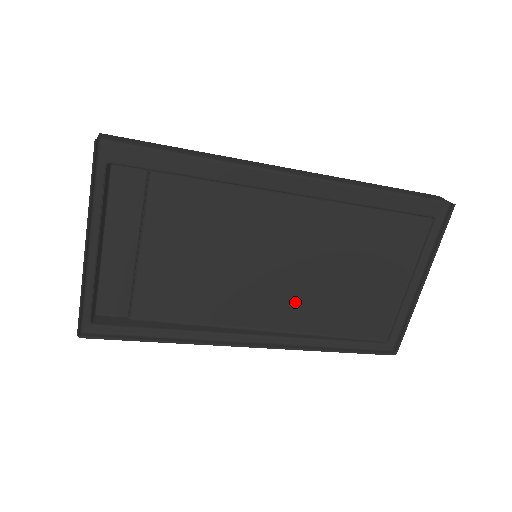
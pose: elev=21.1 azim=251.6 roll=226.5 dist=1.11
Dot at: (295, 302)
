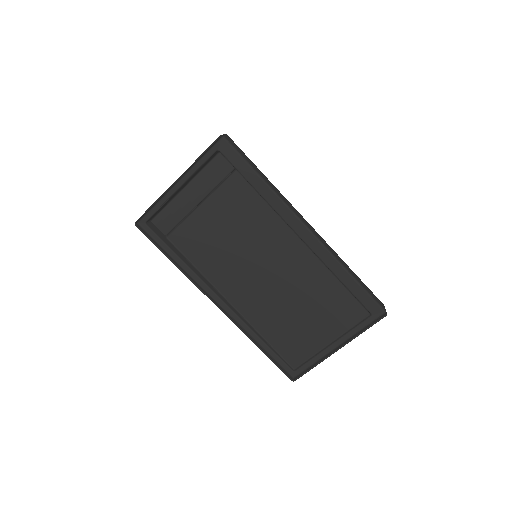
Dot at: (258, 300)
